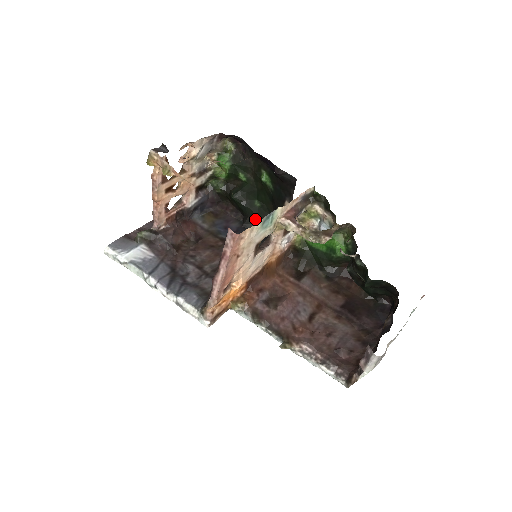
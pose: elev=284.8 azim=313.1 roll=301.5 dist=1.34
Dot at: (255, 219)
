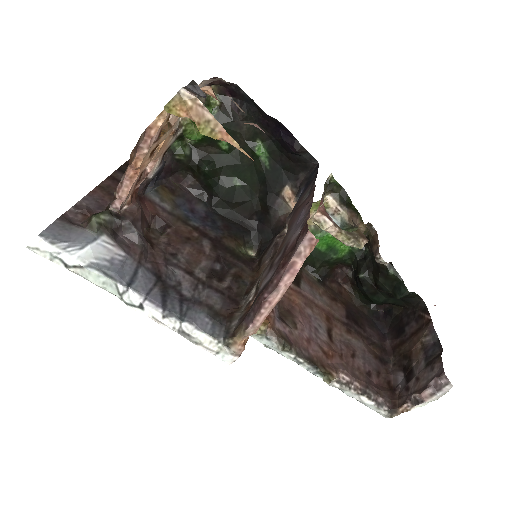
Dot at: (229, 202)
